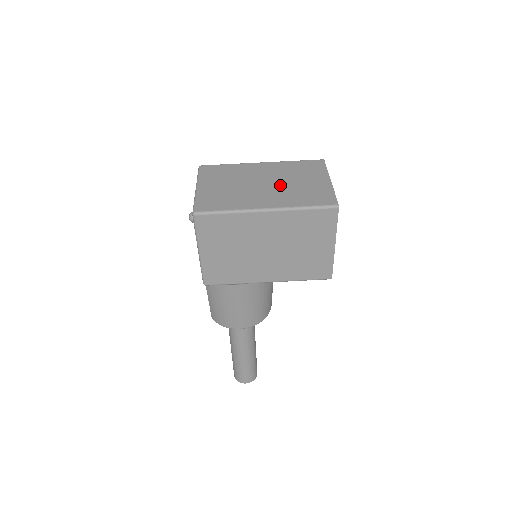
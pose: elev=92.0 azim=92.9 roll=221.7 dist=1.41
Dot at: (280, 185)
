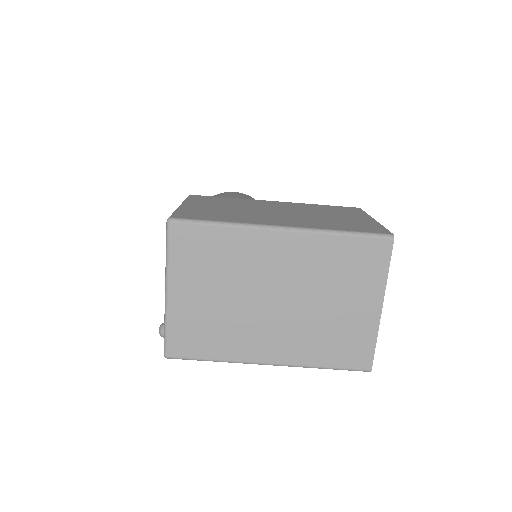
Dot at: (300, 310)
